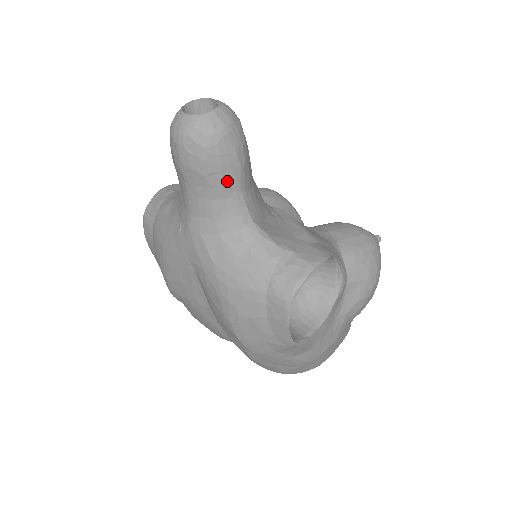
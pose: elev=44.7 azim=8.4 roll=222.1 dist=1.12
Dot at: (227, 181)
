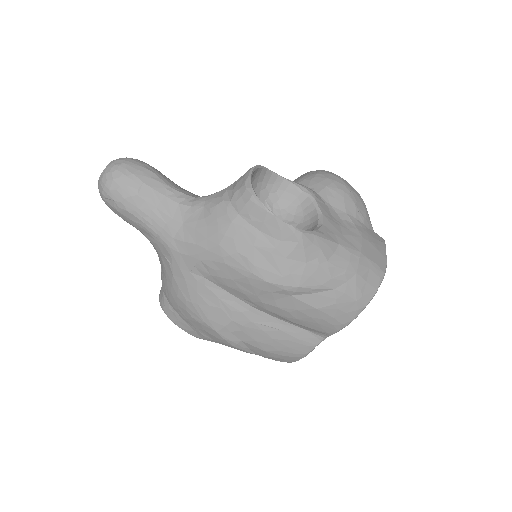
Dot at: (153, 186)
